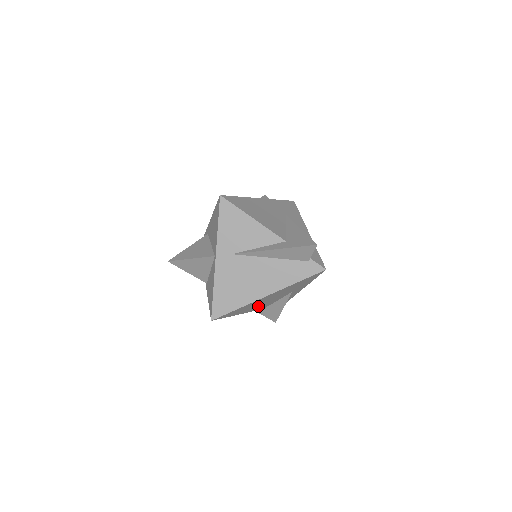
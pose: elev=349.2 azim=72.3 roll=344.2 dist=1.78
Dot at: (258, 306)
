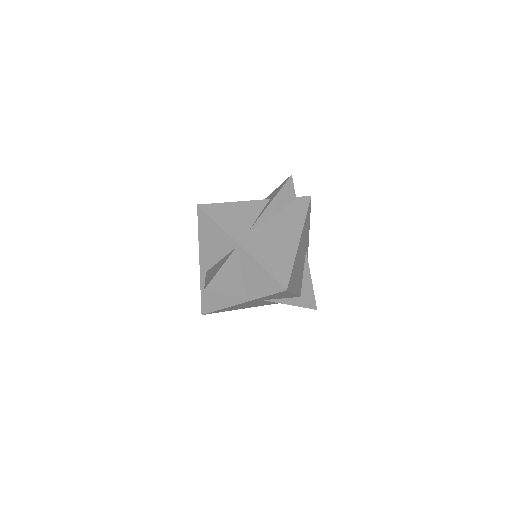
Dot at: (298, 278)
